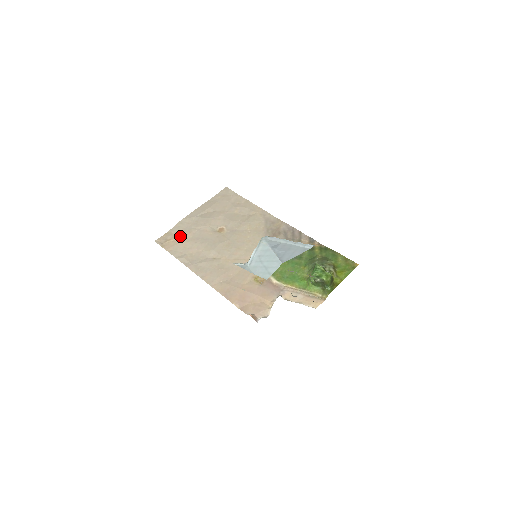
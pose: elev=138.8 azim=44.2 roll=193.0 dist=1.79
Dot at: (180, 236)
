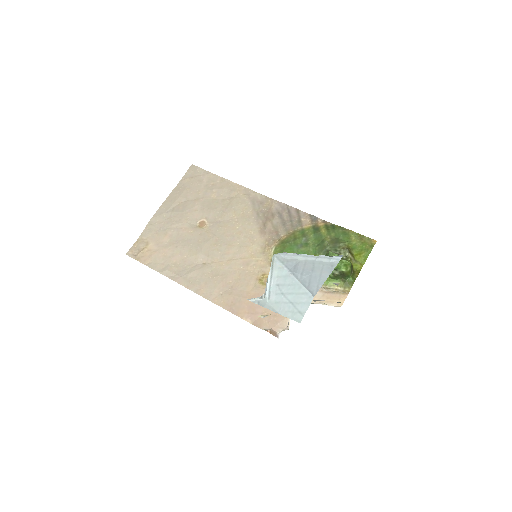
Dot at: (155, 242)
